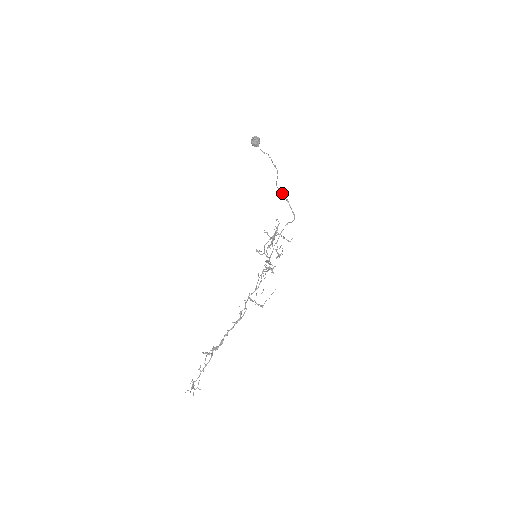
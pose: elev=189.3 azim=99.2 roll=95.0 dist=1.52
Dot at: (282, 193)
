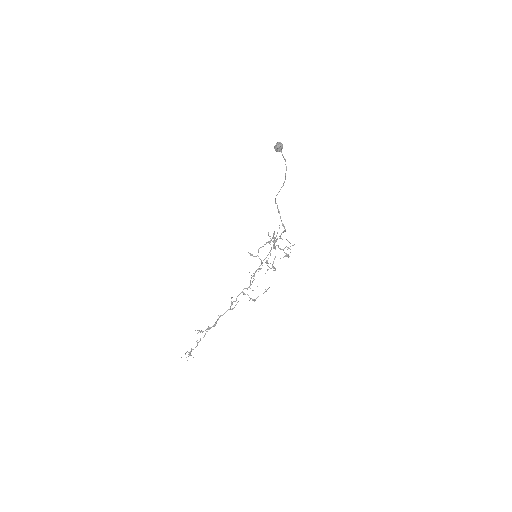
Dot at: occluded
